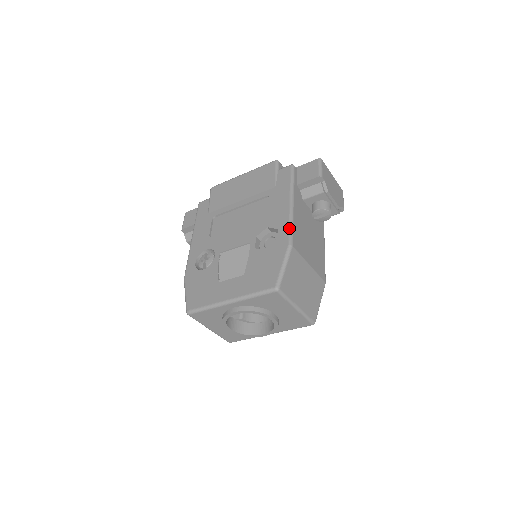
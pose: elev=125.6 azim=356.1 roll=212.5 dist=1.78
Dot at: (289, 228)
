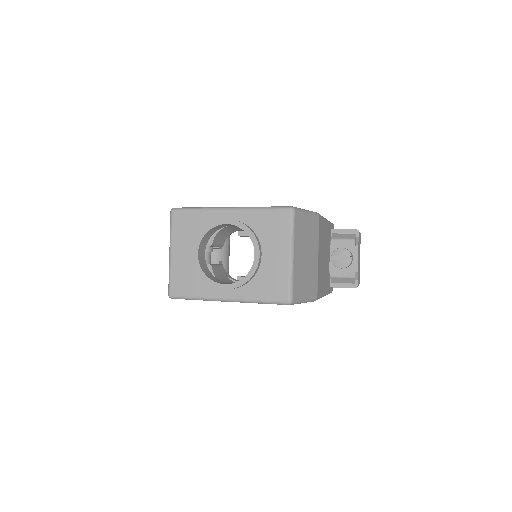
Dot at: occluded
